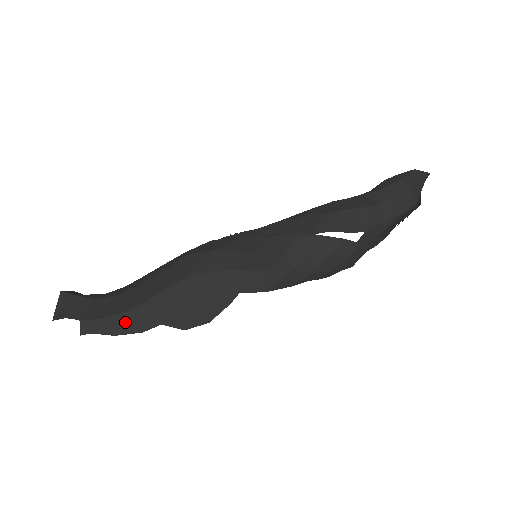
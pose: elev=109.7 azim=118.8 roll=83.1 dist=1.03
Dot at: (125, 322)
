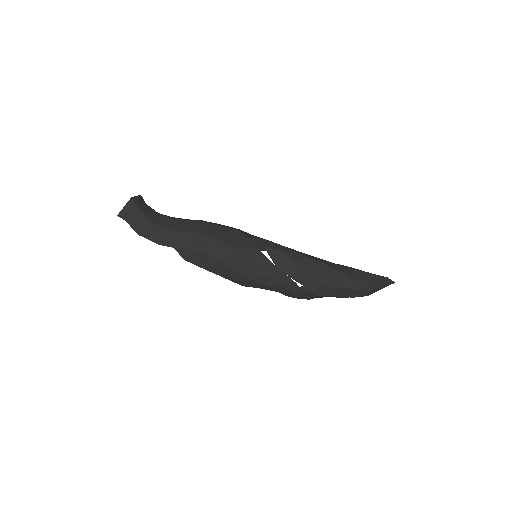
Dot at: occluded
